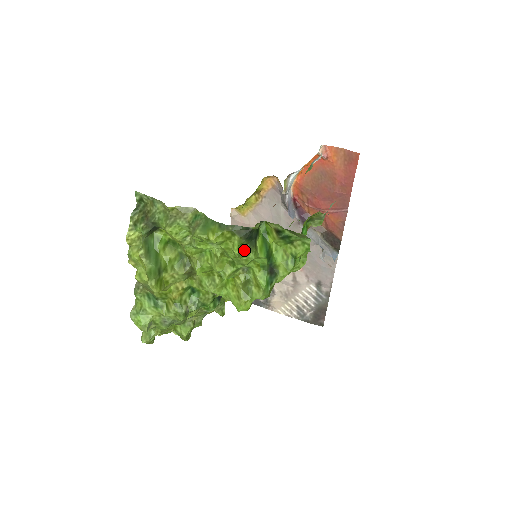
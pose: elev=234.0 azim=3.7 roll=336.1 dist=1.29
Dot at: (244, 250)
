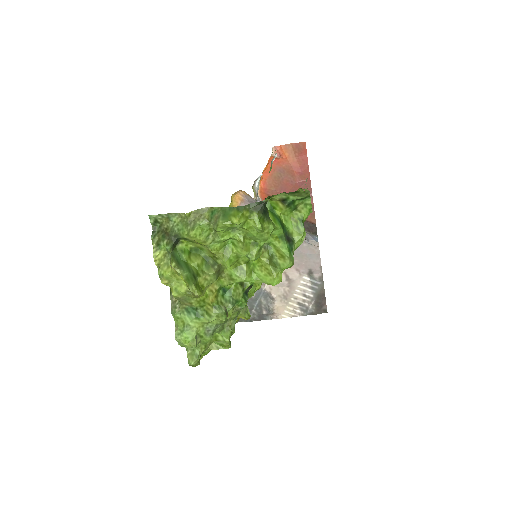
Dot at: (264, 224)
